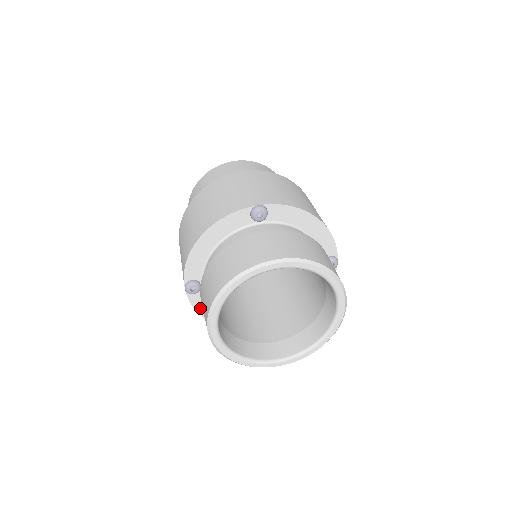
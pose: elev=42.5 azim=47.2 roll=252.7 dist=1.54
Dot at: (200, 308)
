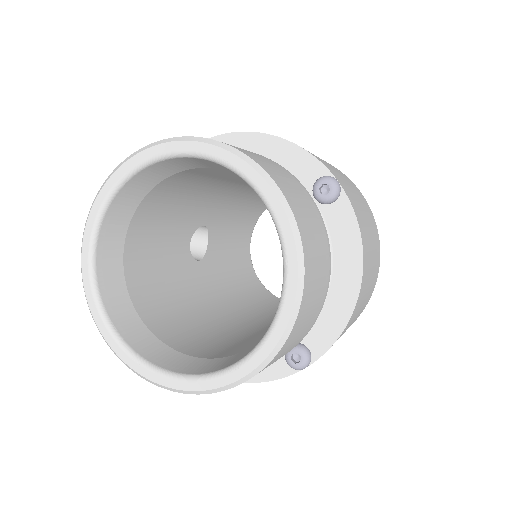
Dot at: occluded
